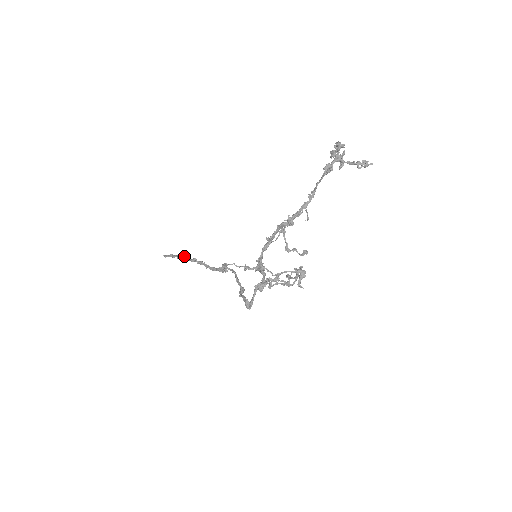
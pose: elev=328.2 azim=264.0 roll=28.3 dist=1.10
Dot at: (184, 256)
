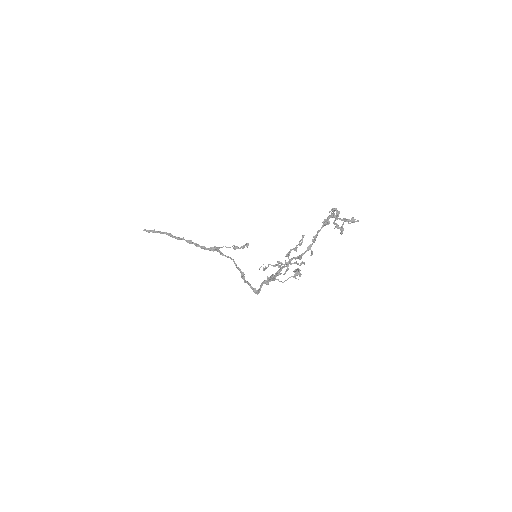
Dot at: (170, 234)
